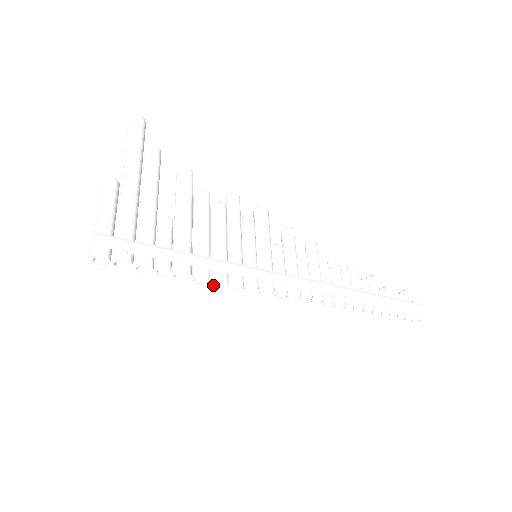
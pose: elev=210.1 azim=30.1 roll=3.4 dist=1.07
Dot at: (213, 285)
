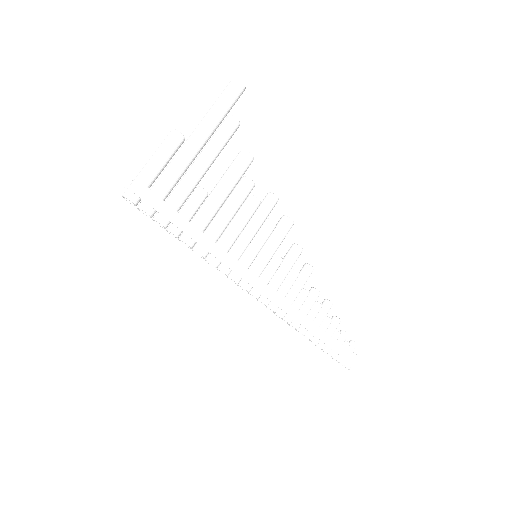
Dot at: (206, 261)
